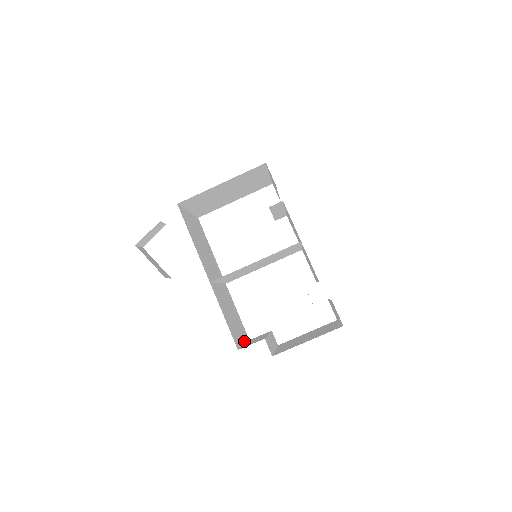
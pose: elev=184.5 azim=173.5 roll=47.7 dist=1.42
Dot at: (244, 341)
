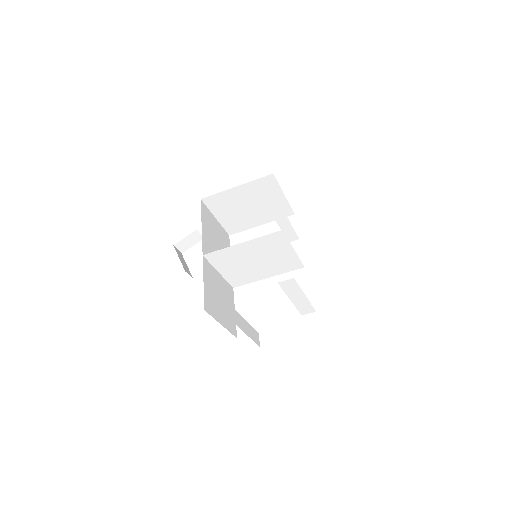
Dot at: (225, 326)
